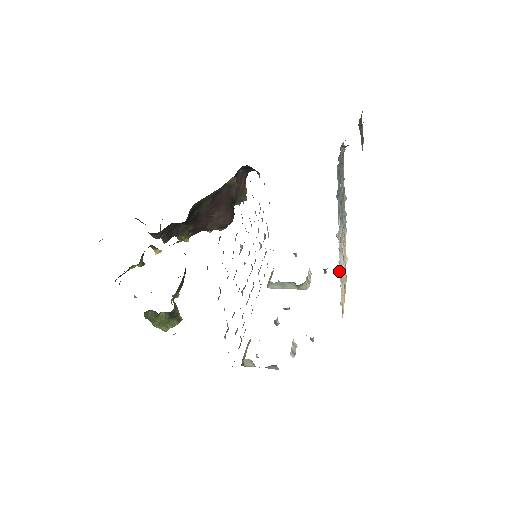
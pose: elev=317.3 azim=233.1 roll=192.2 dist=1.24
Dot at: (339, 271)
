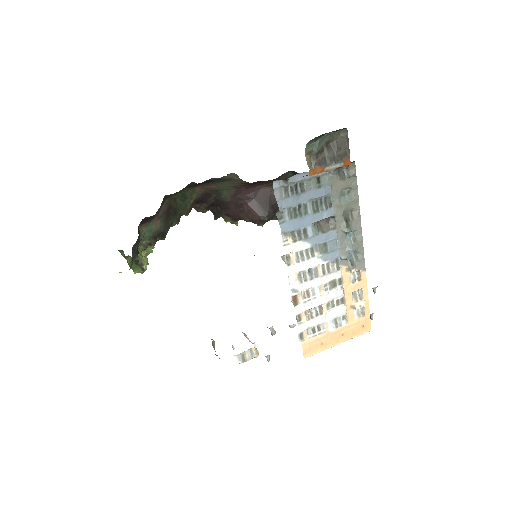
Dot at: (293, 300)
